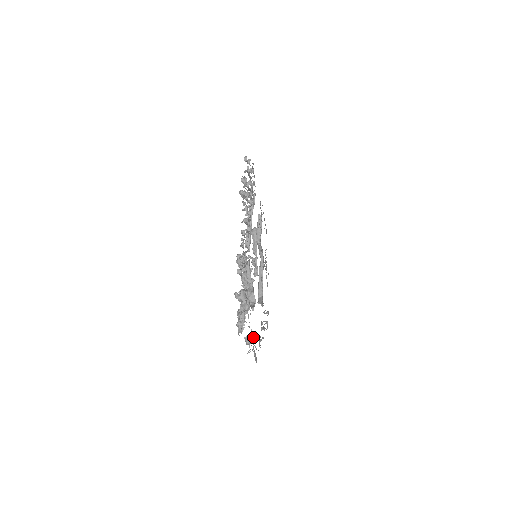
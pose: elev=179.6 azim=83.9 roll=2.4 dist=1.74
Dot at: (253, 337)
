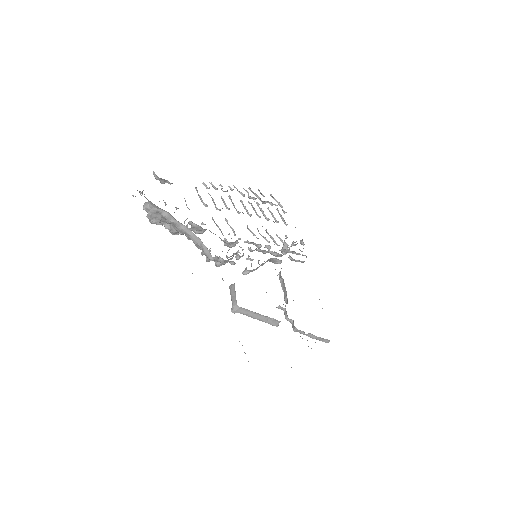
Dot at: occluded
